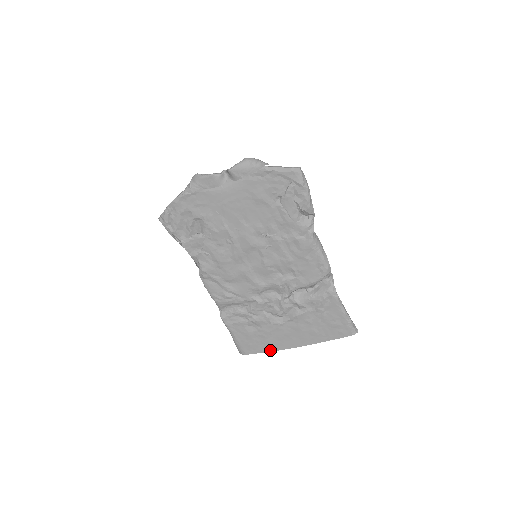
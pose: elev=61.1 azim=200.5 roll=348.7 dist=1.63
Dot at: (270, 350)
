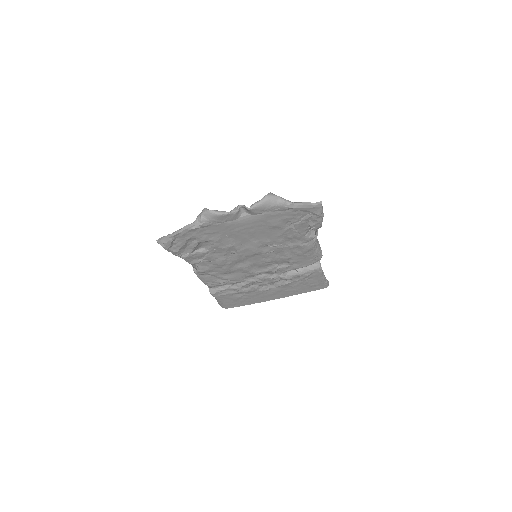
Dot at: (251, 303)
